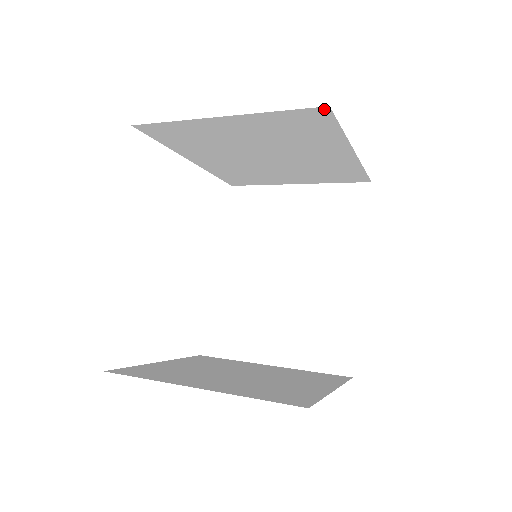
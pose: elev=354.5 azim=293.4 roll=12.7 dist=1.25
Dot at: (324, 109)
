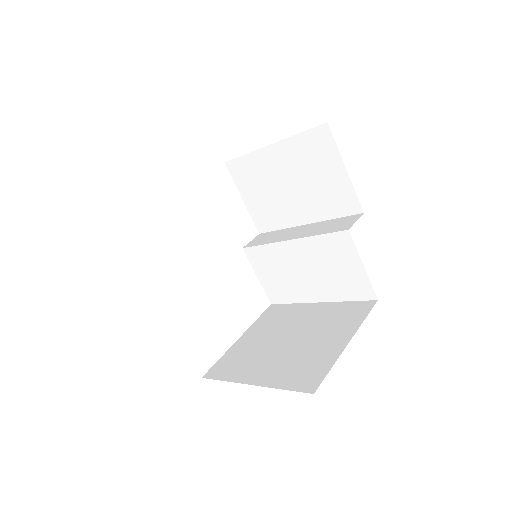
Dot at: occluded
